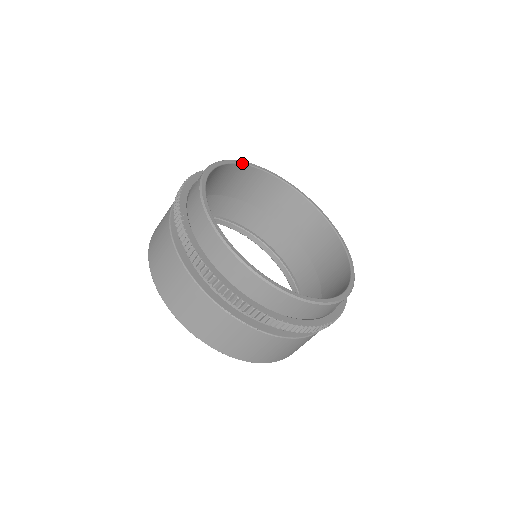
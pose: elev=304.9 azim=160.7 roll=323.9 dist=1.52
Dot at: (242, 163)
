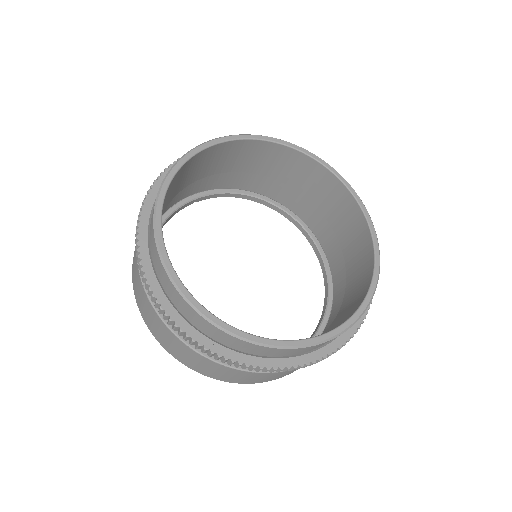
Dot at: (165, 191)
